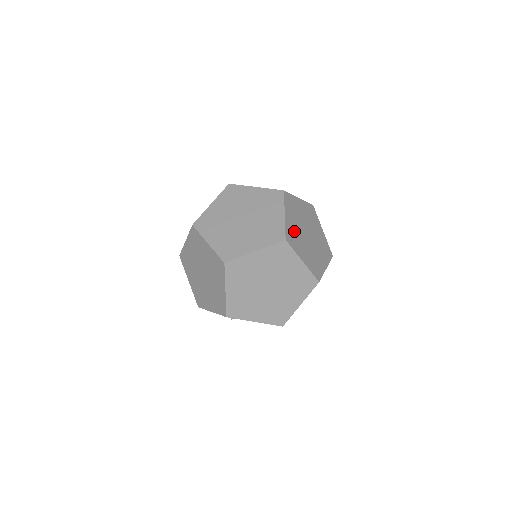
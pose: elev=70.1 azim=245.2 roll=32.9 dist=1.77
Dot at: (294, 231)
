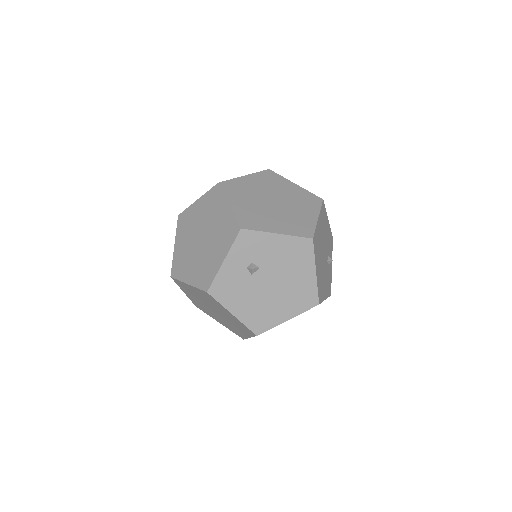
Dot at: occluded
